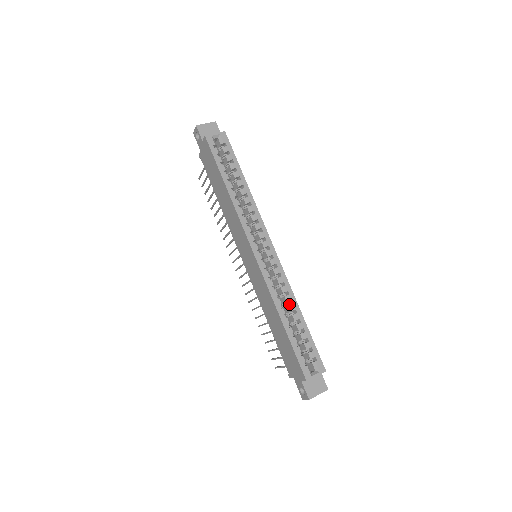
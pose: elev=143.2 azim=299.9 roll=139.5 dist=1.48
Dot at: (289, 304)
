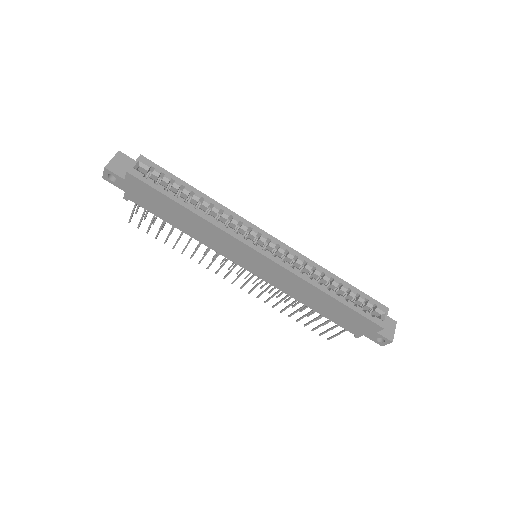
Dot at: (321, 276)
